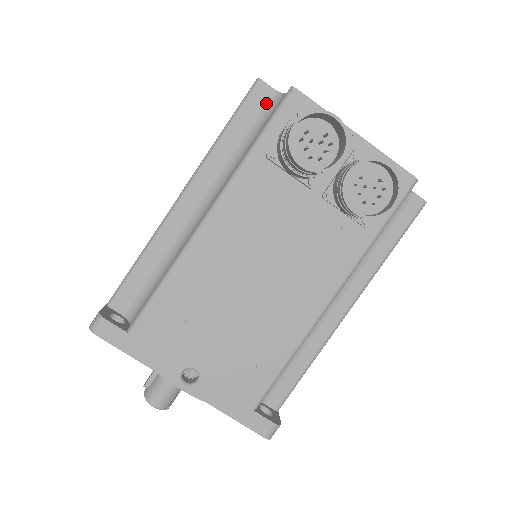
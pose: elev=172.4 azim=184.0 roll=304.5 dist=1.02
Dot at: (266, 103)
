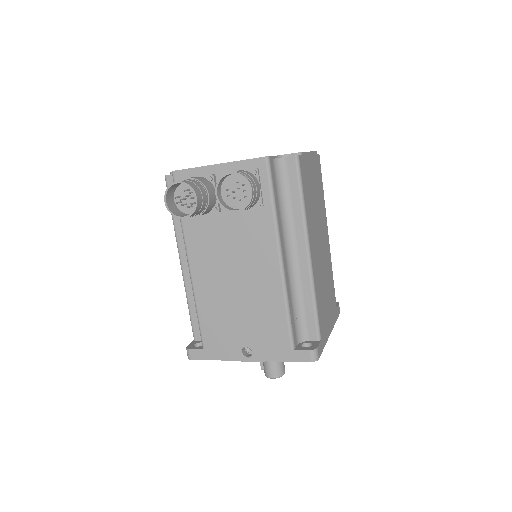
Dot at: occluded
